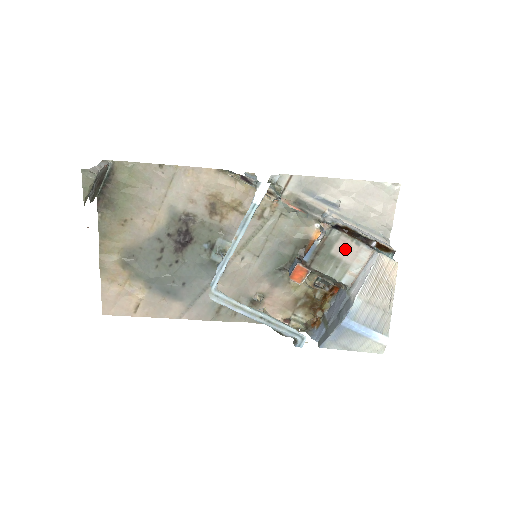
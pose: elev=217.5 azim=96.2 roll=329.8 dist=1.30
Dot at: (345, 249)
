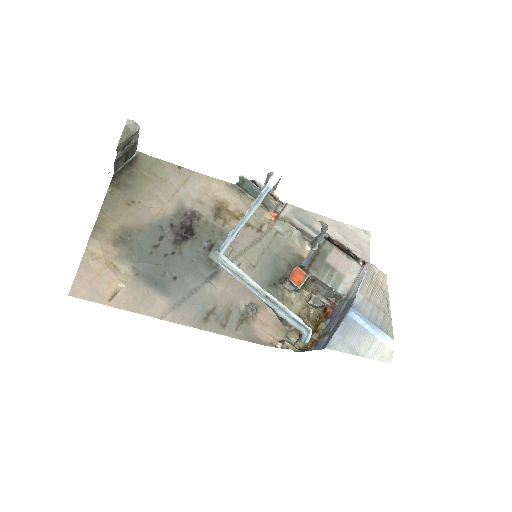
Dot at: (338, 260)
